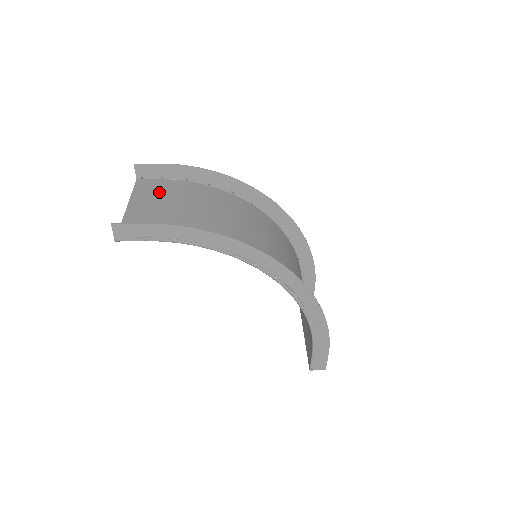
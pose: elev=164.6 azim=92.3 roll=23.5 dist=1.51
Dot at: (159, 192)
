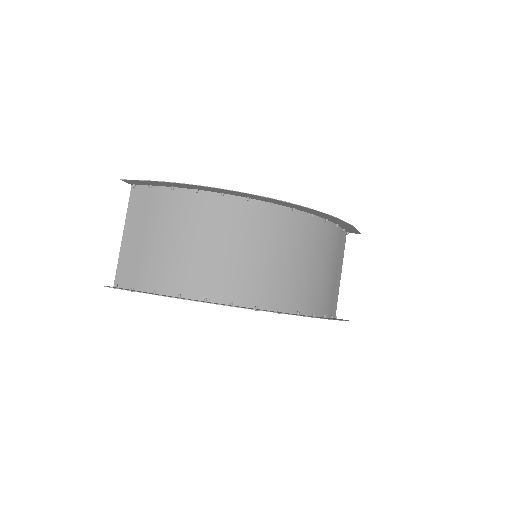
Dot at: (148, 211)
